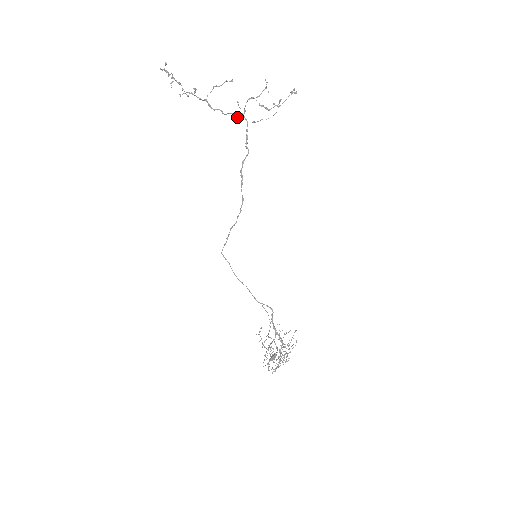
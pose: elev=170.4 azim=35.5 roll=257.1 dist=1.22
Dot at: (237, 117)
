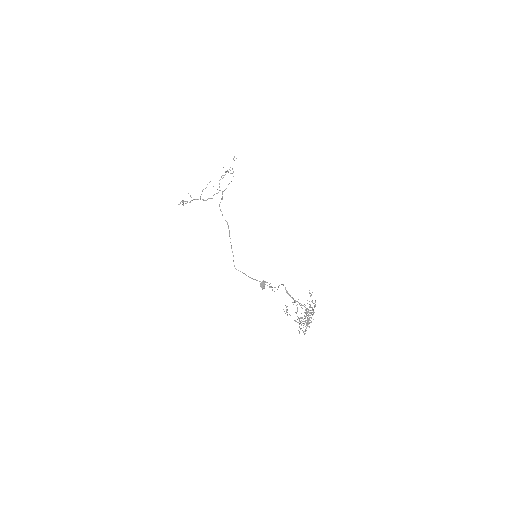
Dot at: occluded
